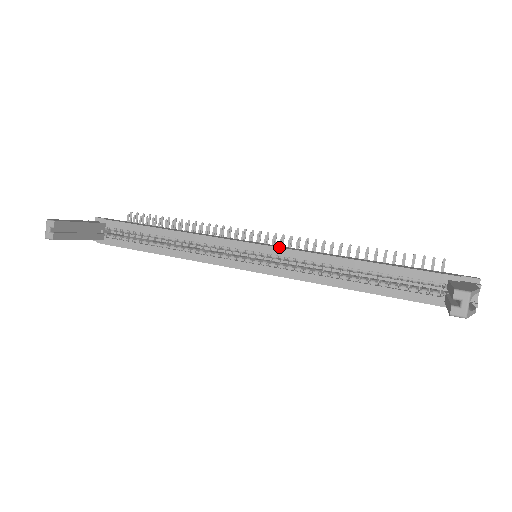
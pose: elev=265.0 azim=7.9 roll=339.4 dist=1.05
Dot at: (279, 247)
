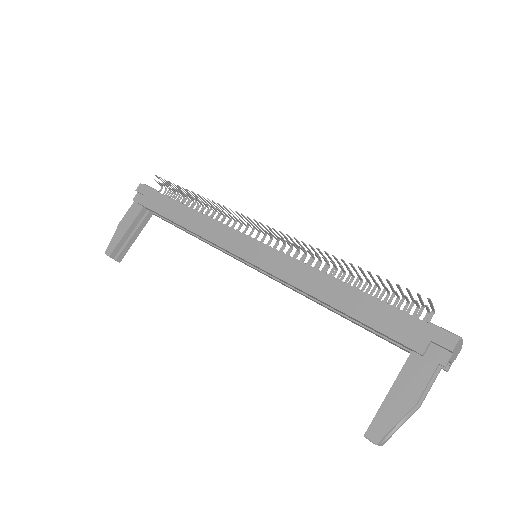
Dot at: (263, 270)
